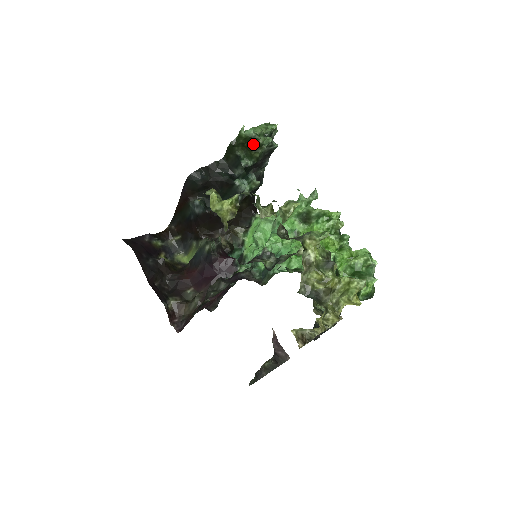
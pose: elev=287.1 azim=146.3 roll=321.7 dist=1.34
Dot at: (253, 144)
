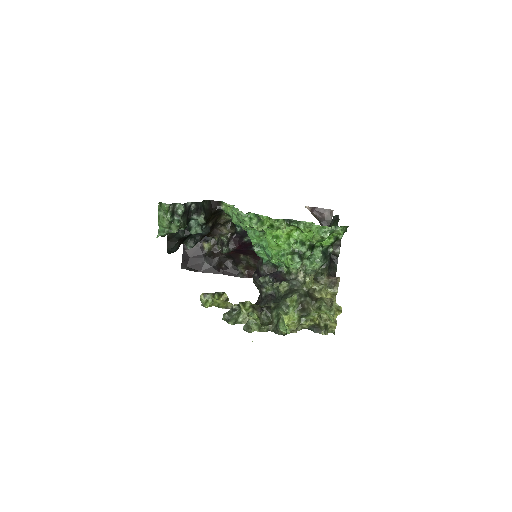
Dot at: occluded
